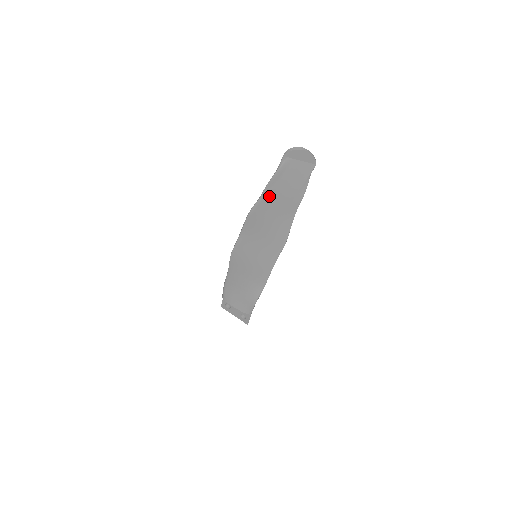
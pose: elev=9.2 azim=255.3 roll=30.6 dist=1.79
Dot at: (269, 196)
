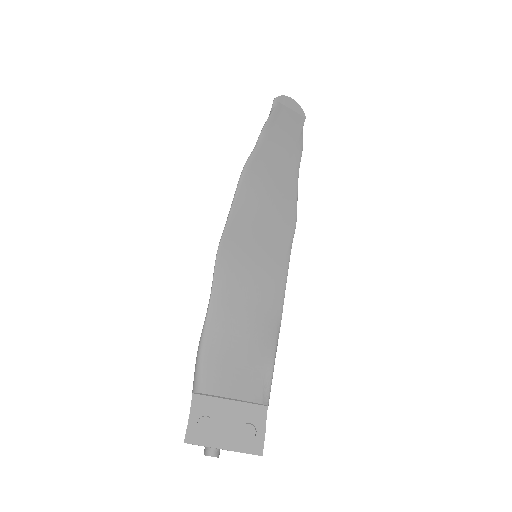
Dot at: (266, 144)
